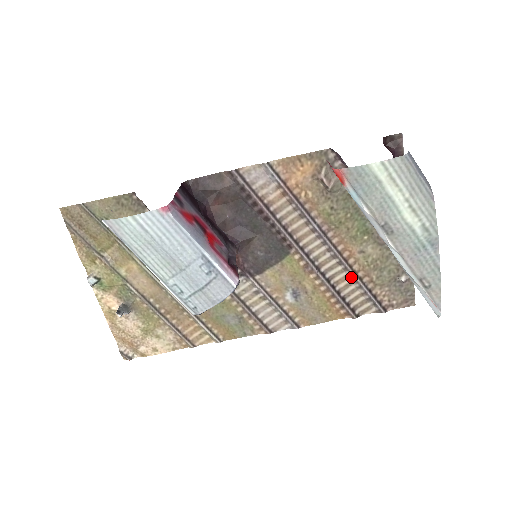
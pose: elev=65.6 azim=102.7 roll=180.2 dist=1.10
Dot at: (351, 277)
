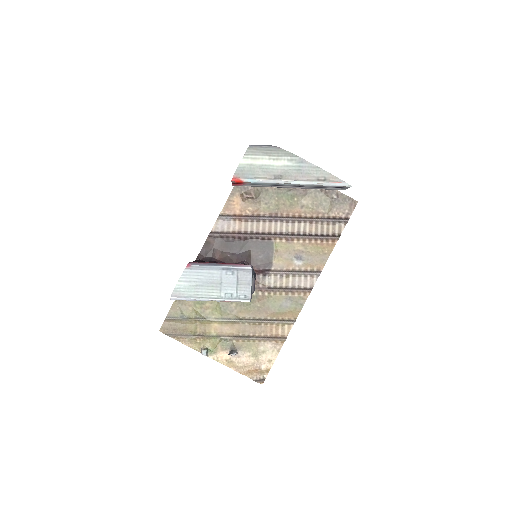
Dot at: (312, 222)
